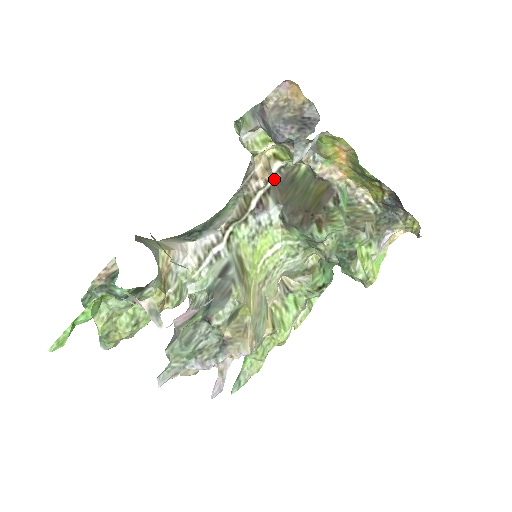
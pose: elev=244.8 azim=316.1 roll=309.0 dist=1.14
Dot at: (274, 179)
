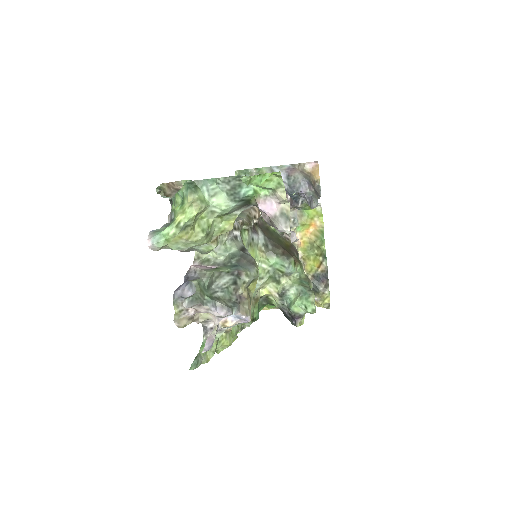
Dot at: occluded
